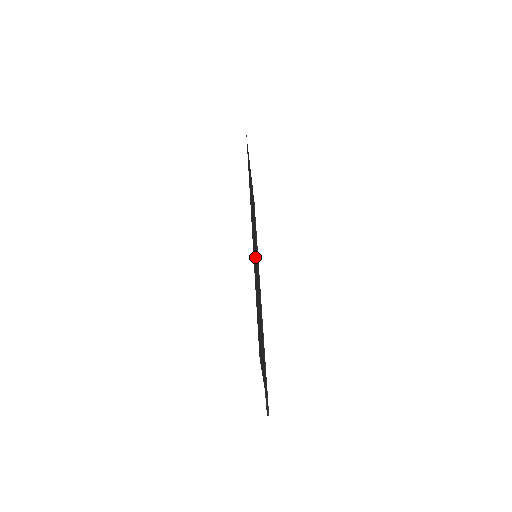
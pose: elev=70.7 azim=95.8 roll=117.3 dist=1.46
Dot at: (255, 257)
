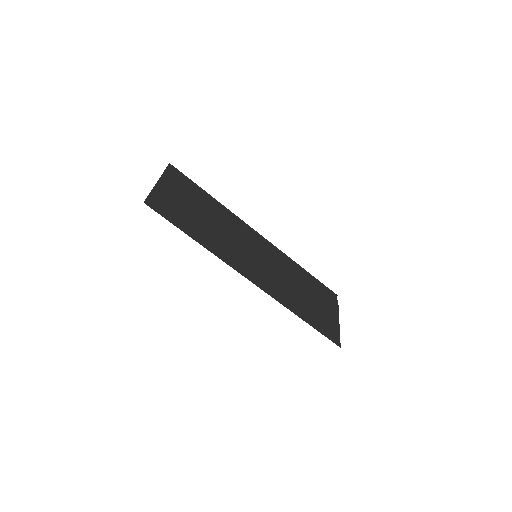
Dot at: (266, 274)
